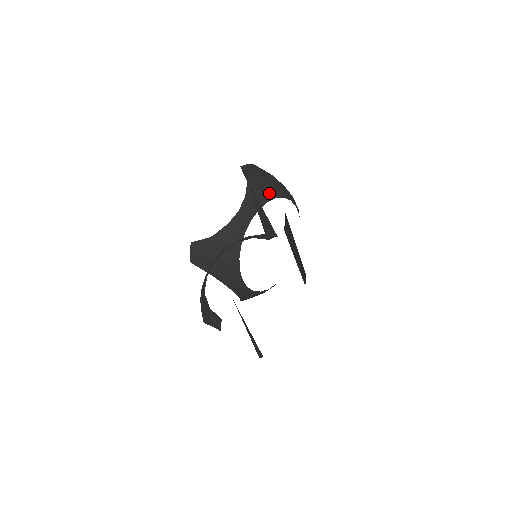
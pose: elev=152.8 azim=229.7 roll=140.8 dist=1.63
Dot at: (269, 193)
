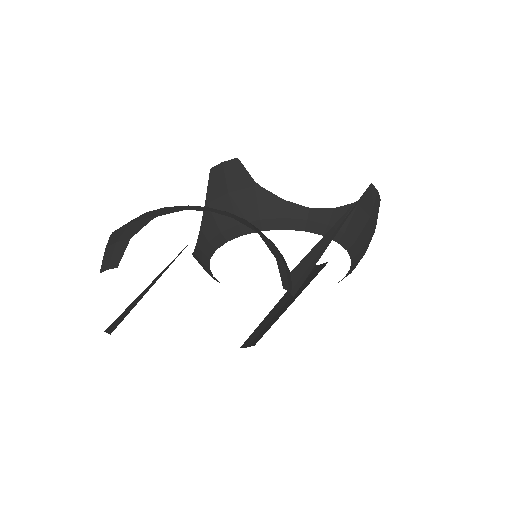
Dot at: (350, 238)
